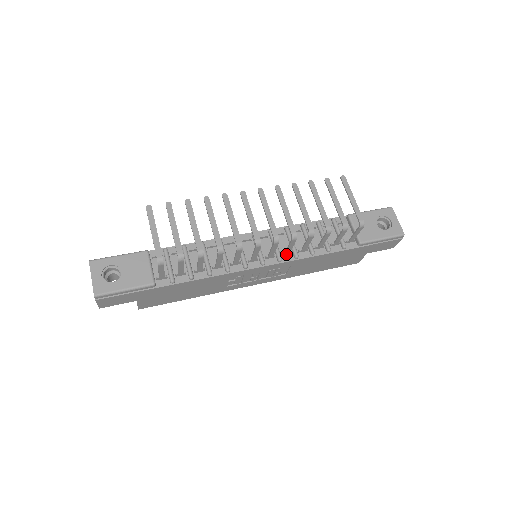
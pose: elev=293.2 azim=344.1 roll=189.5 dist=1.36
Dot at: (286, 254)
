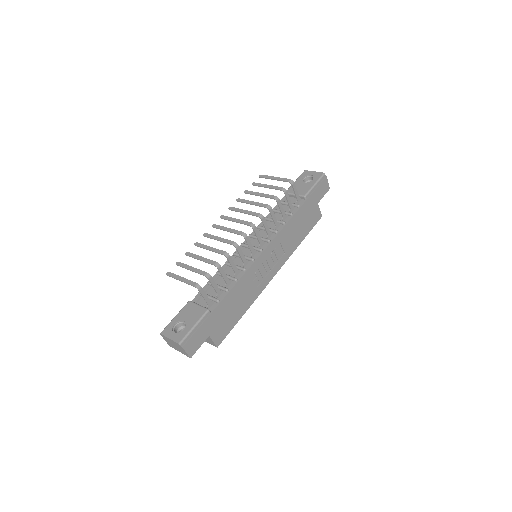
Dot at: (270, 236)
